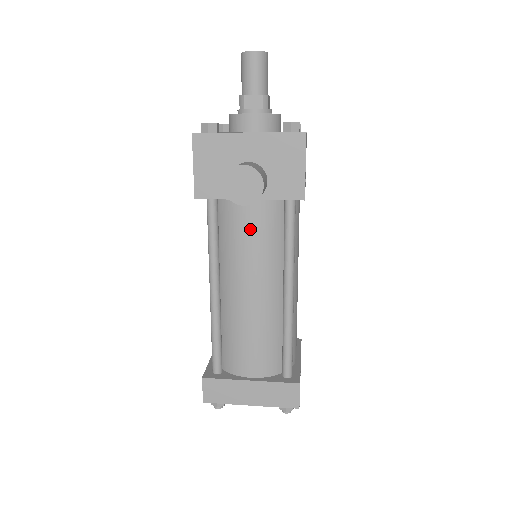
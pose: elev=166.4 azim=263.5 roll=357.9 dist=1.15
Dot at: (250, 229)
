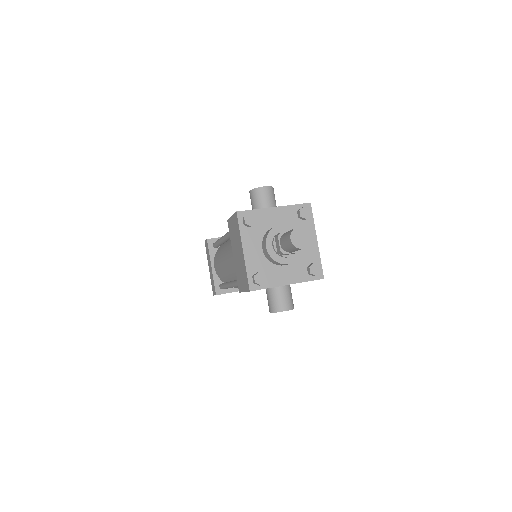
Dot at: occluded
